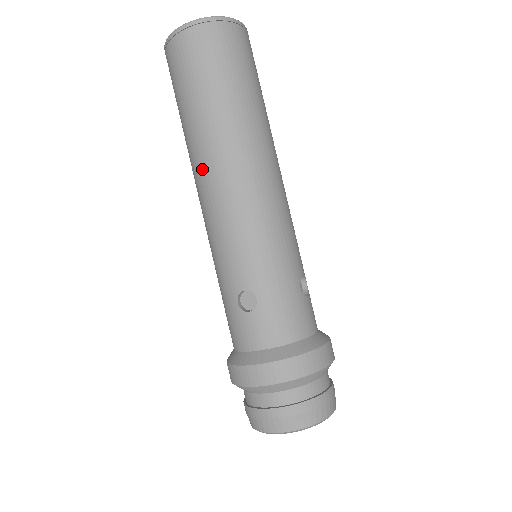
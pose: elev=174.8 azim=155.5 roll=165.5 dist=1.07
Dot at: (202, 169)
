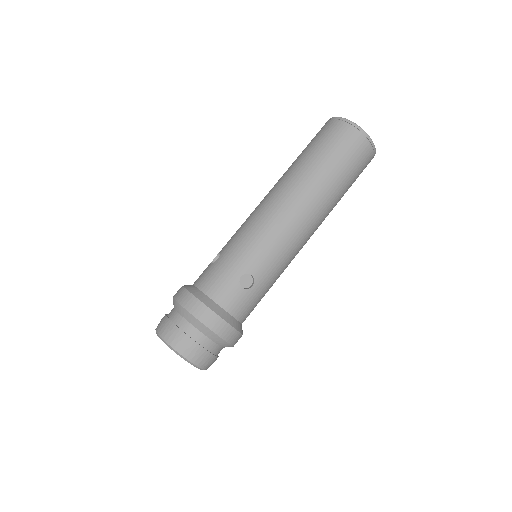
Dot at: (299, 198)
